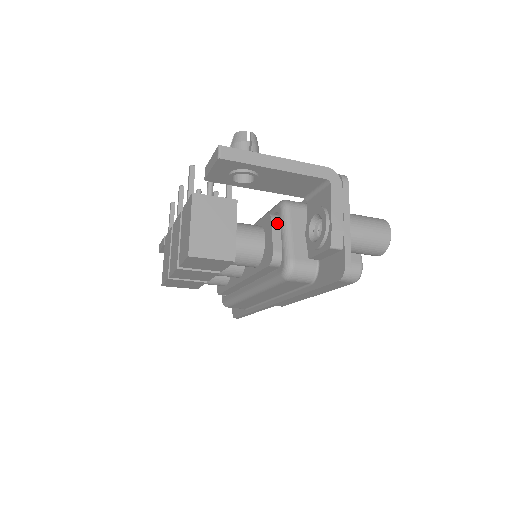
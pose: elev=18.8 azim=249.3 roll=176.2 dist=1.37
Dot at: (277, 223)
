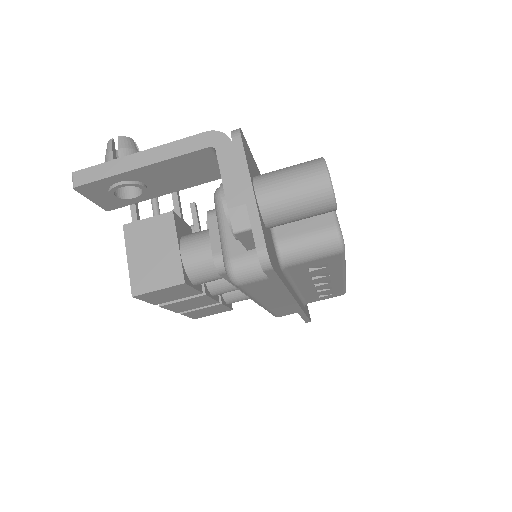
Dot at: (215, 219)
